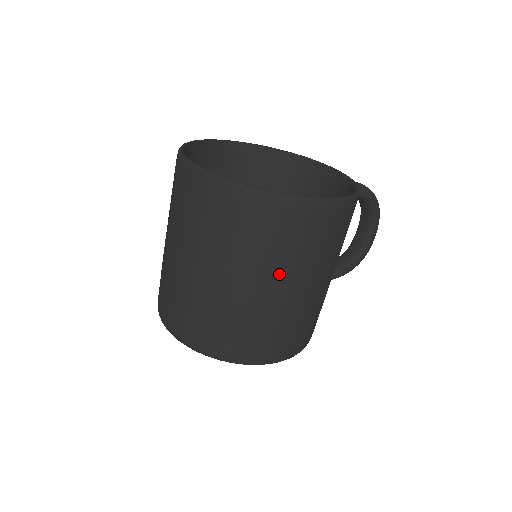
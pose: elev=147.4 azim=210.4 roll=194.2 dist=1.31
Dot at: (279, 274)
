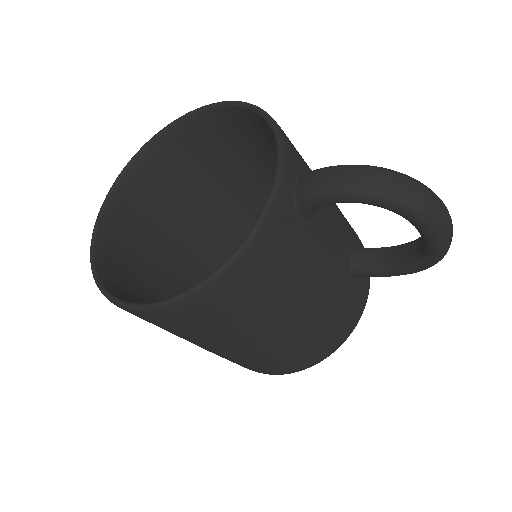
Dot at: occluded
